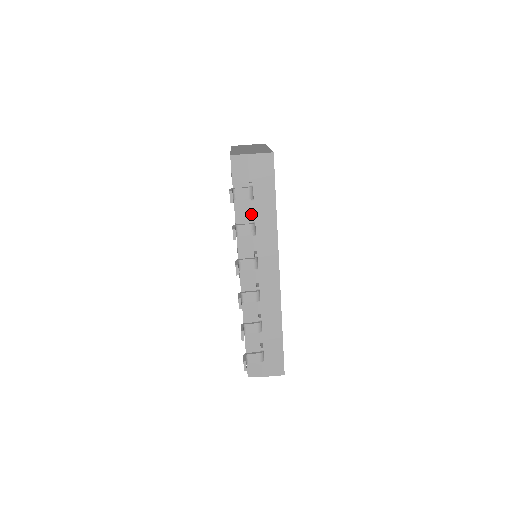
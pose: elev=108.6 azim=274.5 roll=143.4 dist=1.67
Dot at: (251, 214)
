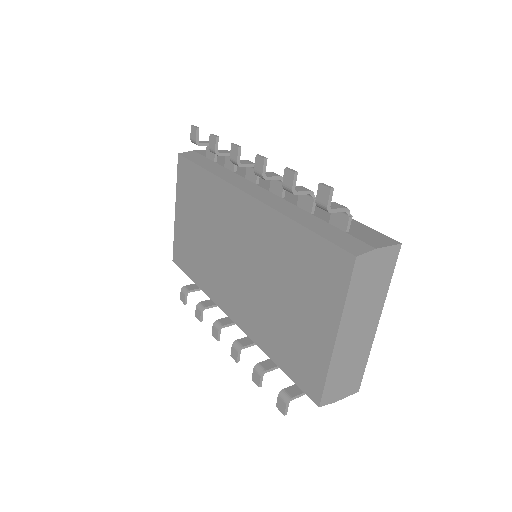
Dot at: (222, 166)
